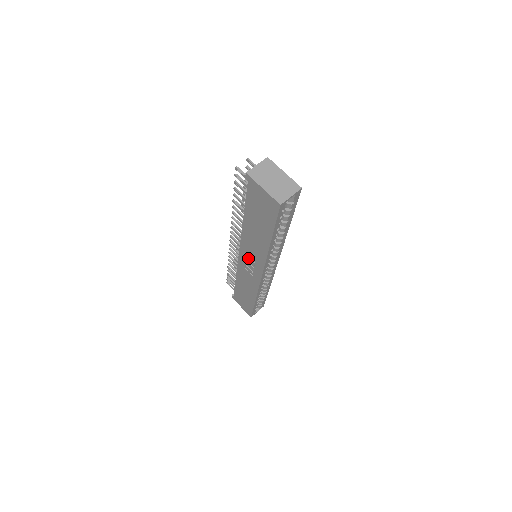
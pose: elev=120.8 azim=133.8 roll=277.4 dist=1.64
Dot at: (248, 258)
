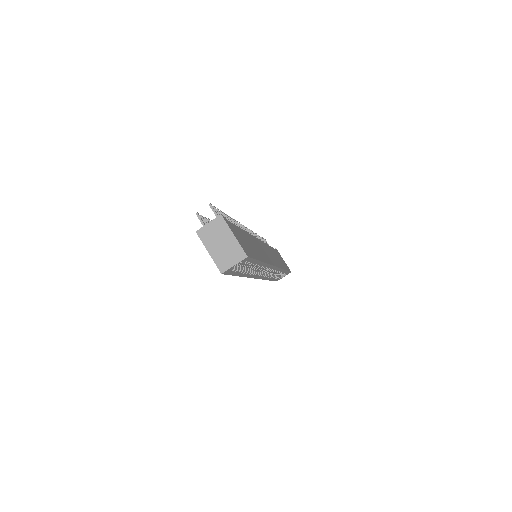
Dot at: occluded
